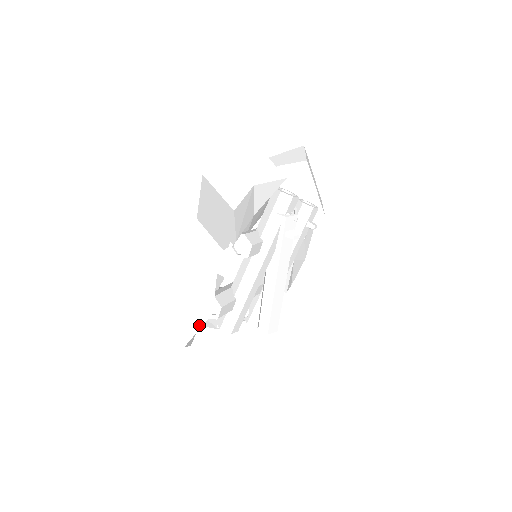
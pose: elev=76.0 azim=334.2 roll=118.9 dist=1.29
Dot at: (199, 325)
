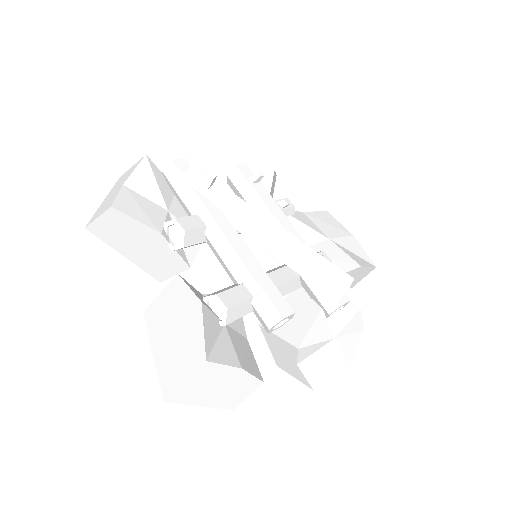
Dot at: (200, 327)
